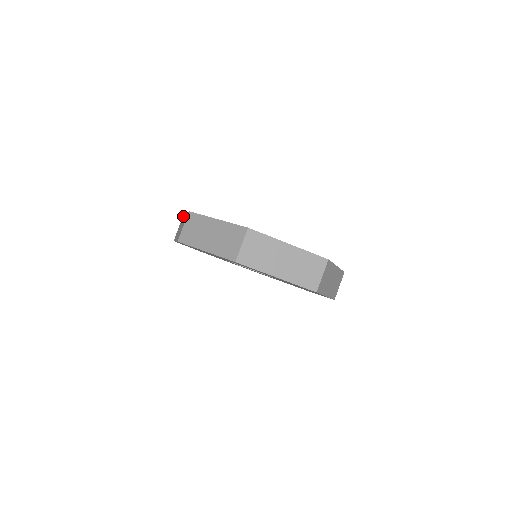
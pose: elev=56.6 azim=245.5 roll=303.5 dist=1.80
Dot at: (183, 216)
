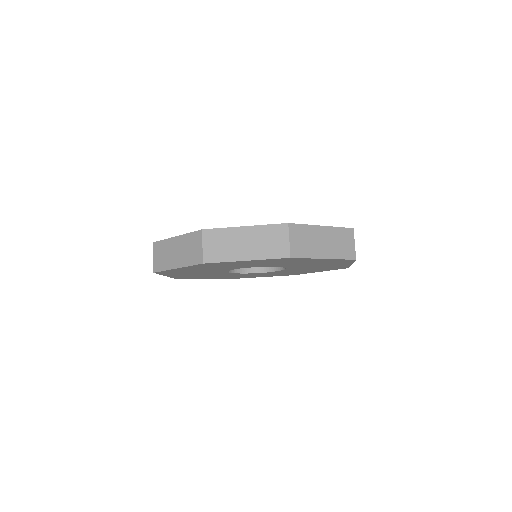
Dot at: (217, 230)
